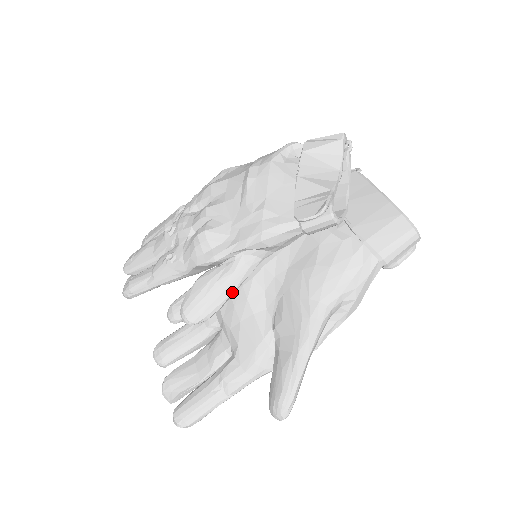
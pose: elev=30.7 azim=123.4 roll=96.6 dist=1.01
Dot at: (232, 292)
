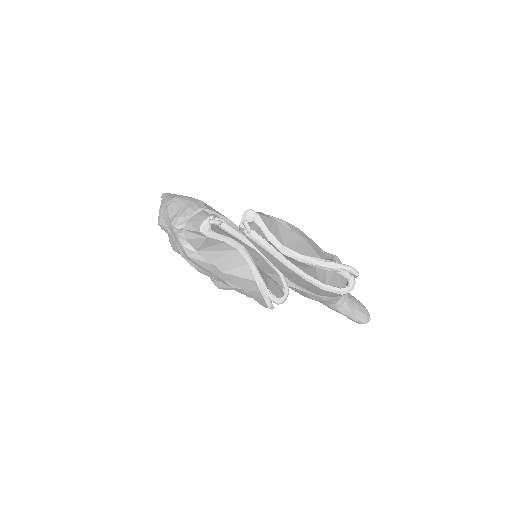
Dot at: occluded
